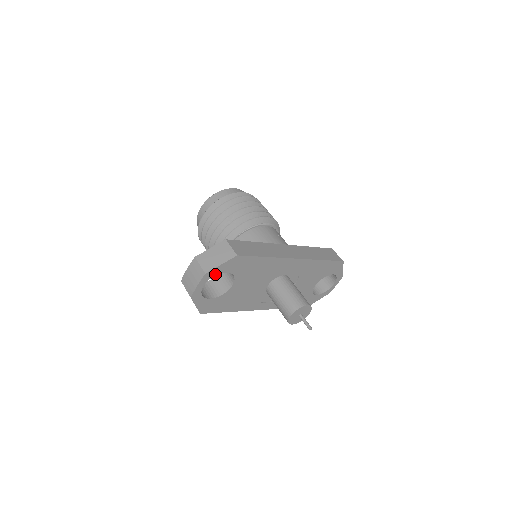
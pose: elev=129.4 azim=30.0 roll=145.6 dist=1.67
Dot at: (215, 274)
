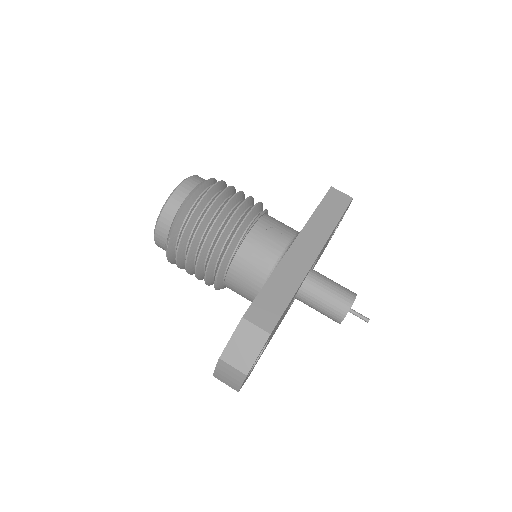
Dot at: occluded
